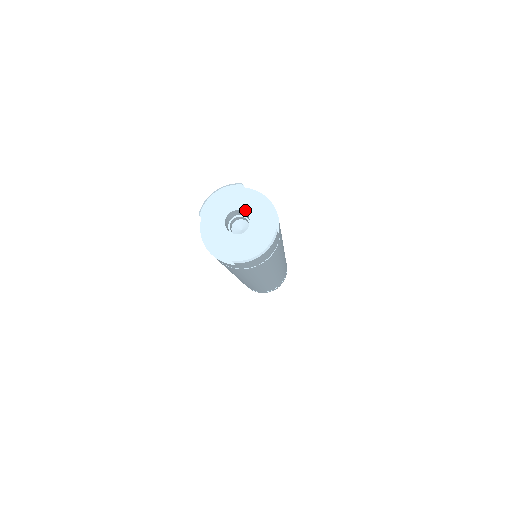
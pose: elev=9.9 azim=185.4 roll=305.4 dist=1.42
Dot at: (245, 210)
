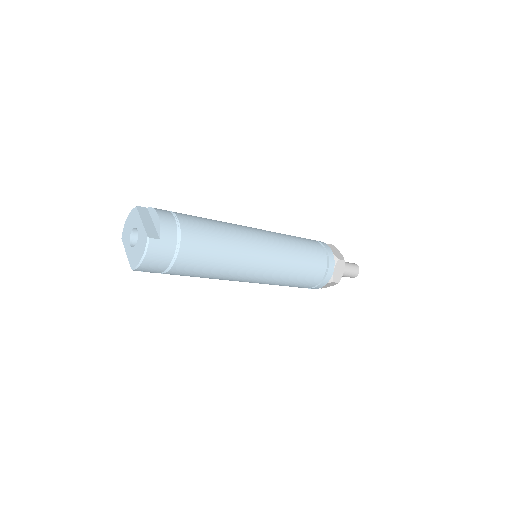
Dot at: (136, 227)
